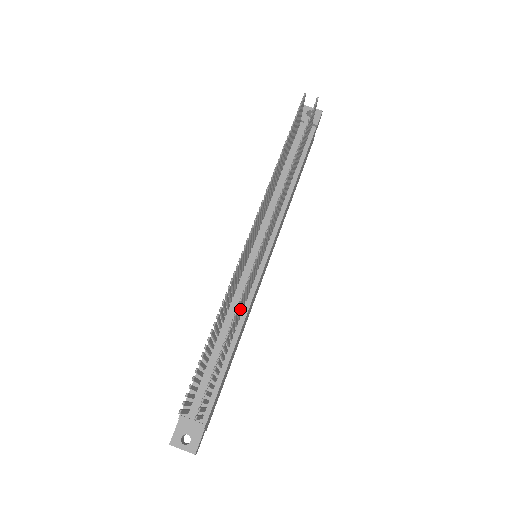
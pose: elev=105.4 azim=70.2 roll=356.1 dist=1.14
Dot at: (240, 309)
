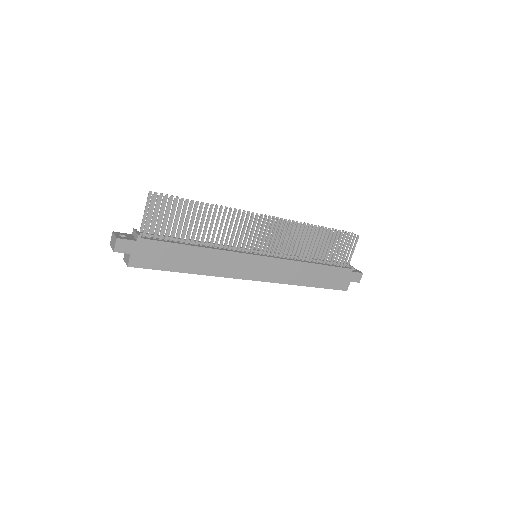
Dot at: (223, 234)
